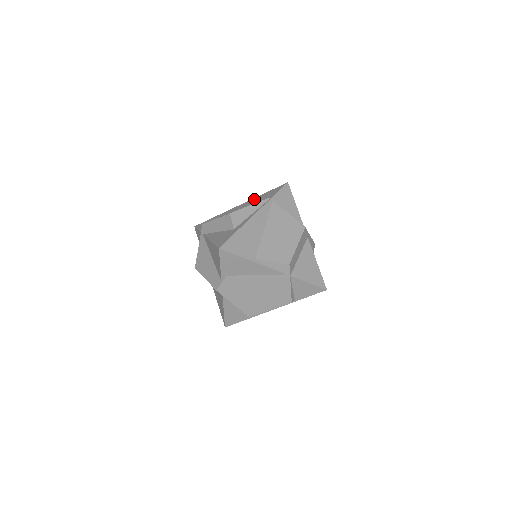
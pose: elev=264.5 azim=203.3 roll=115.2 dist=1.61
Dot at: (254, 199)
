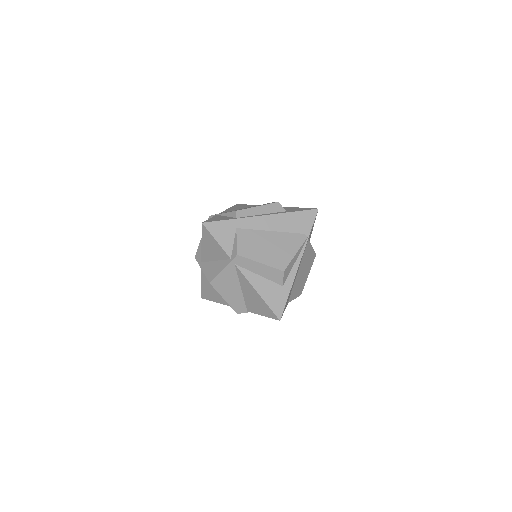
Dot at: (283, 218)
